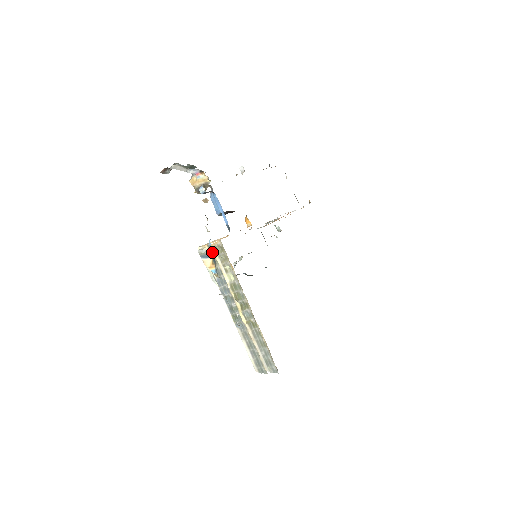
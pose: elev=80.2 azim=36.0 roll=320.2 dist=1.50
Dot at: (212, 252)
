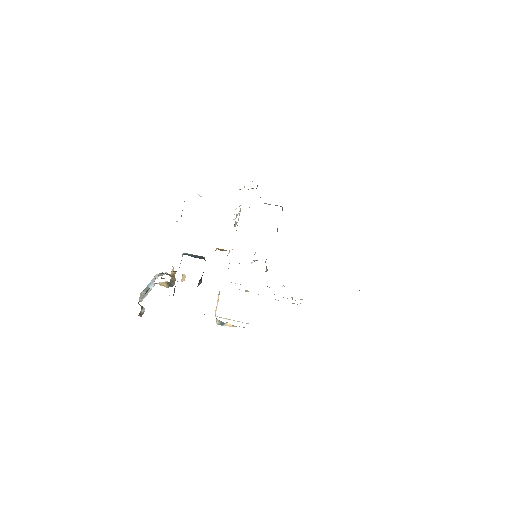
Dot at: occluded
